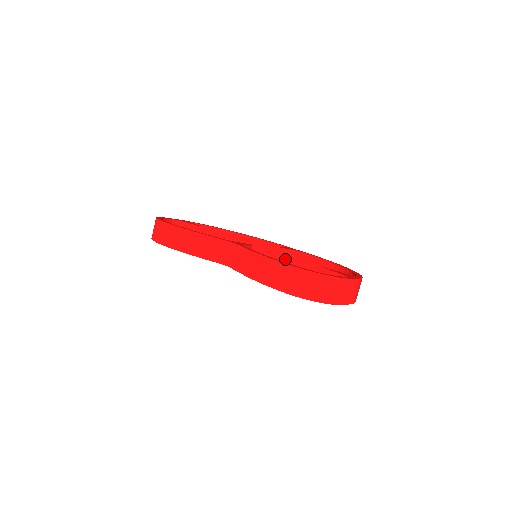
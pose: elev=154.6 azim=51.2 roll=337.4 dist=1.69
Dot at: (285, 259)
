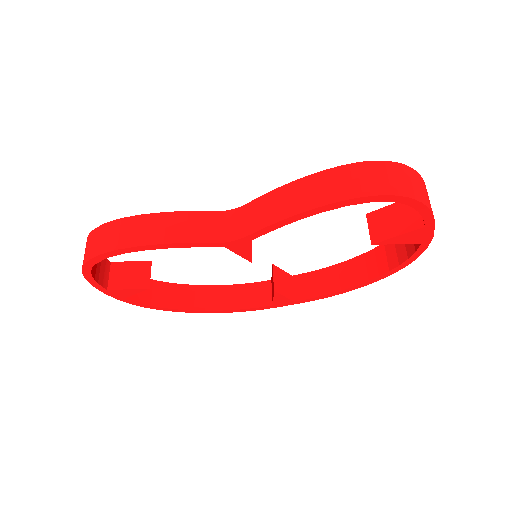
Dot at: (282, 282)
